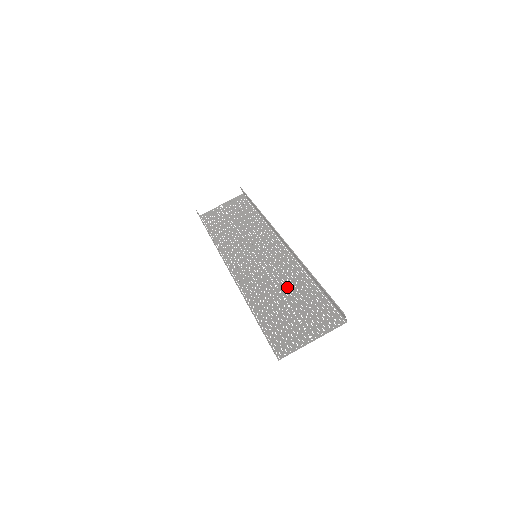
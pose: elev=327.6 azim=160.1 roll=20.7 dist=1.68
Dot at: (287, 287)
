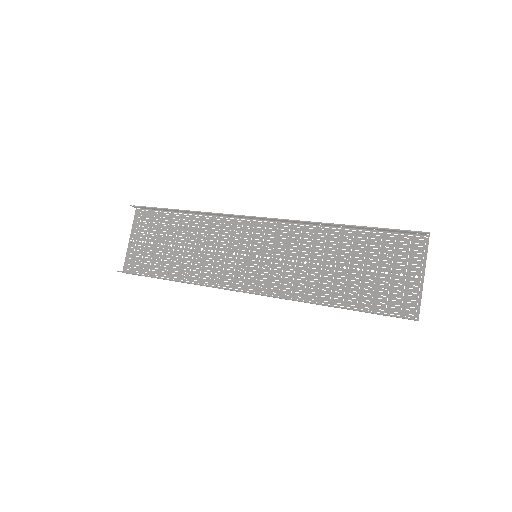
Dot at: (331, 256)
